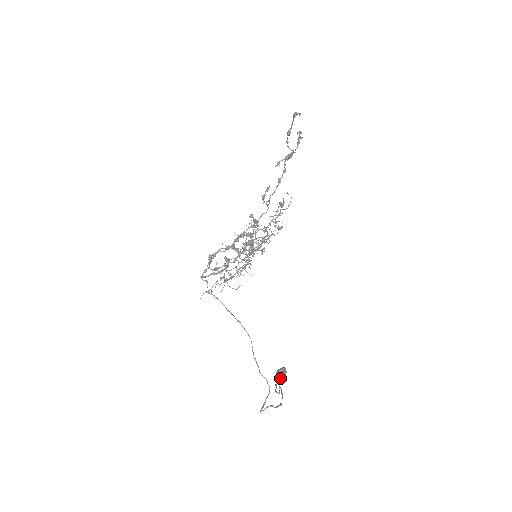
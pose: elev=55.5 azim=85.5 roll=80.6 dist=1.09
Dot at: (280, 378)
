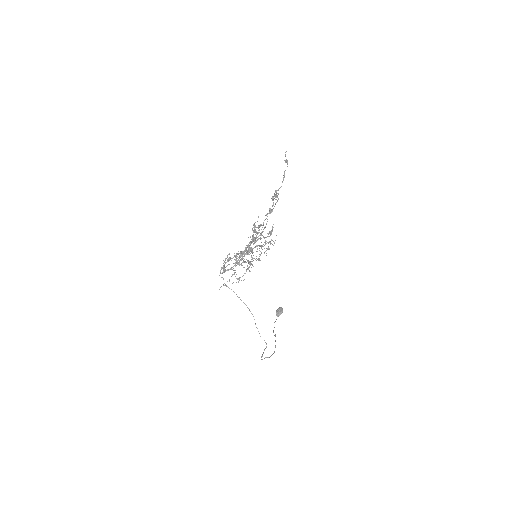
Dot at: (278, 316)
